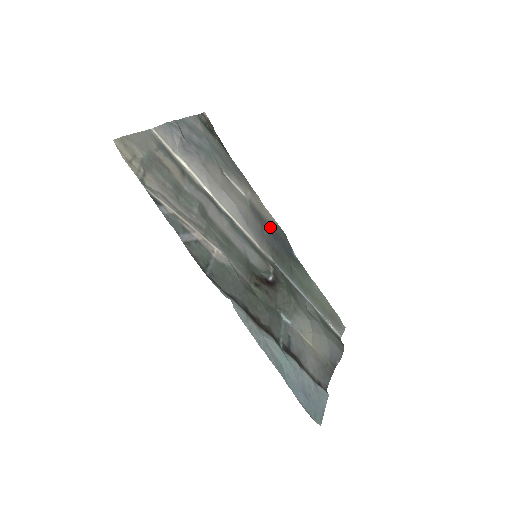
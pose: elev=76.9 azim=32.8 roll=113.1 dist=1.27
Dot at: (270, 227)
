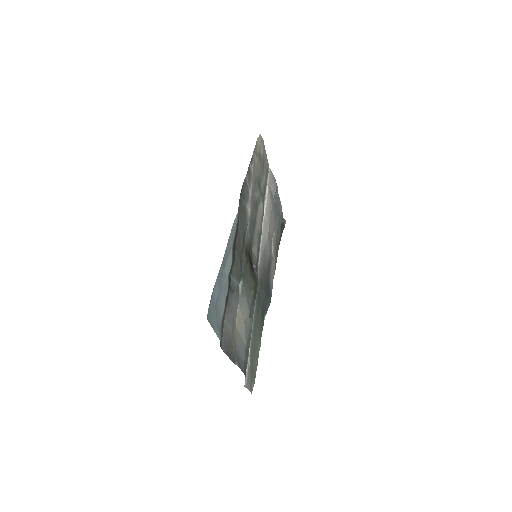
Dot at: (268, 282)
